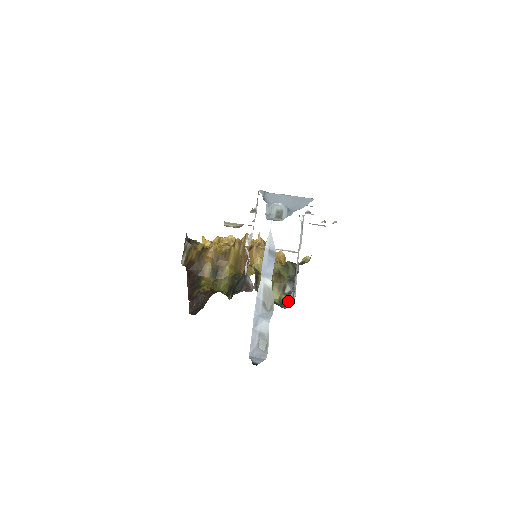
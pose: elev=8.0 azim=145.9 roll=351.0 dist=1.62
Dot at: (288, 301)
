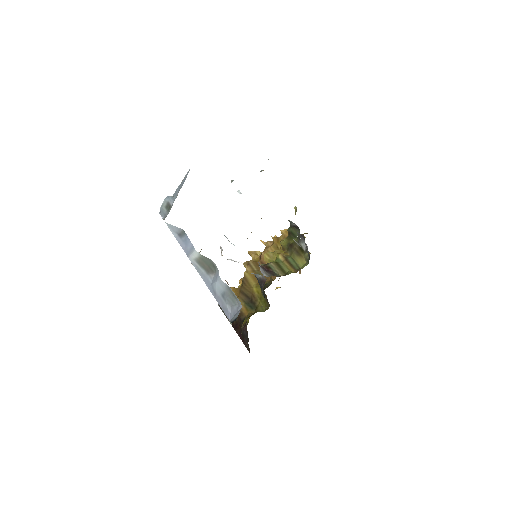
Dot at: (308, 253)
